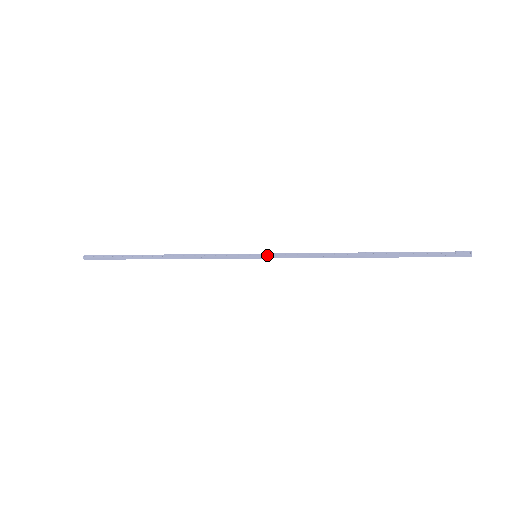
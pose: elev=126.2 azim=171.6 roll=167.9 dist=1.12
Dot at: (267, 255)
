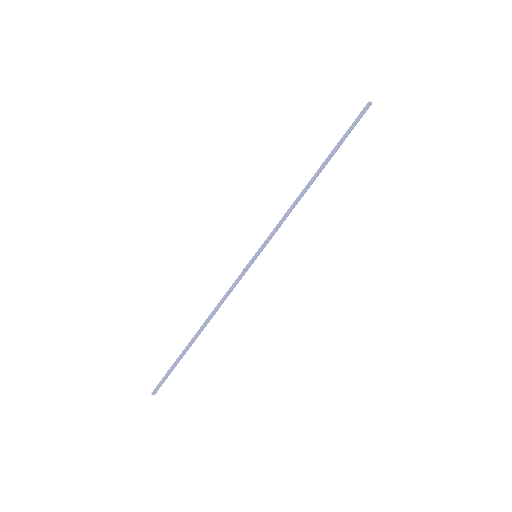
Dot at: (261, 246)
